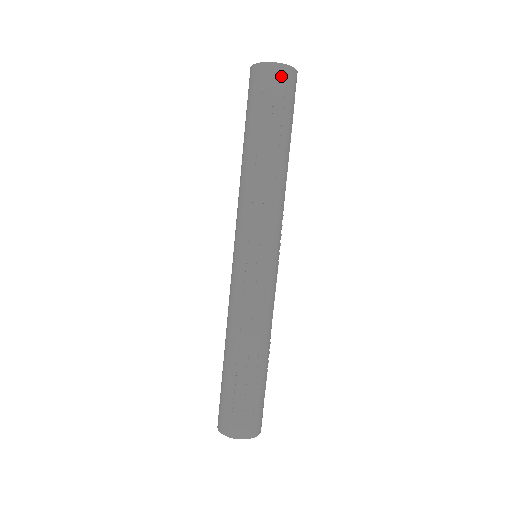
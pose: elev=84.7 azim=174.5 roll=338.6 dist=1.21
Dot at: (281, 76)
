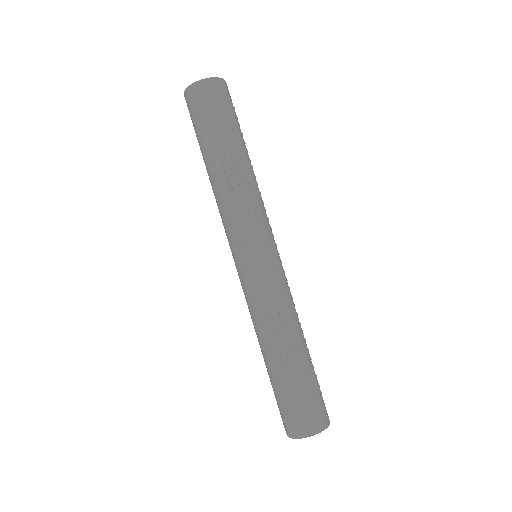
Dot at: (206, 90)
